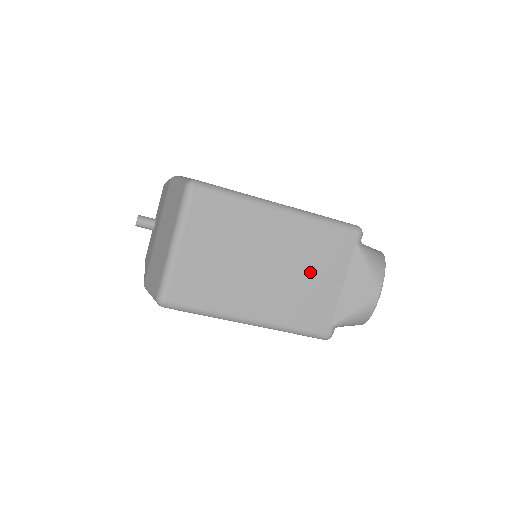
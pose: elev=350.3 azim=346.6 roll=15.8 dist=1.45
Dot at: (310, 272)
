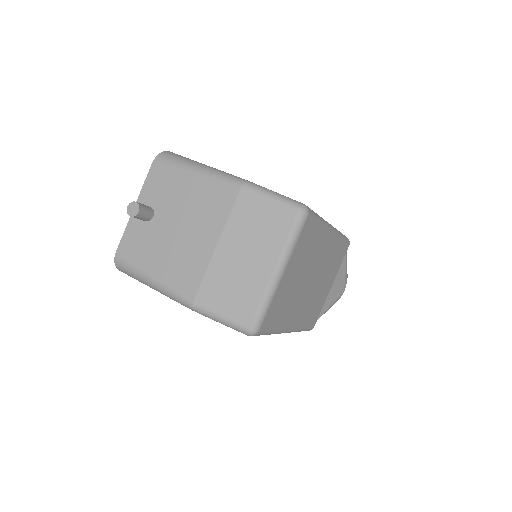
Dot at: (325, 280)
